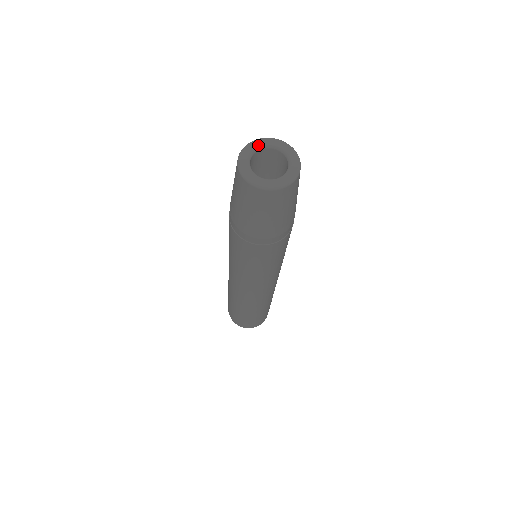
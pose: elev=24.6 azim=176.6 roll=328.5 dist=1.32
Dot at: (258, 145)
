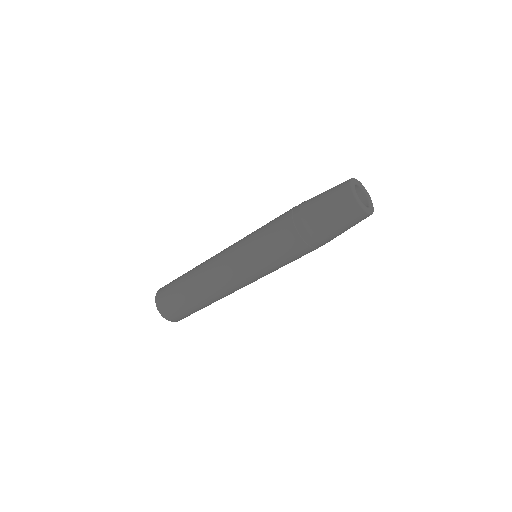
Dot at: (361, 185)
